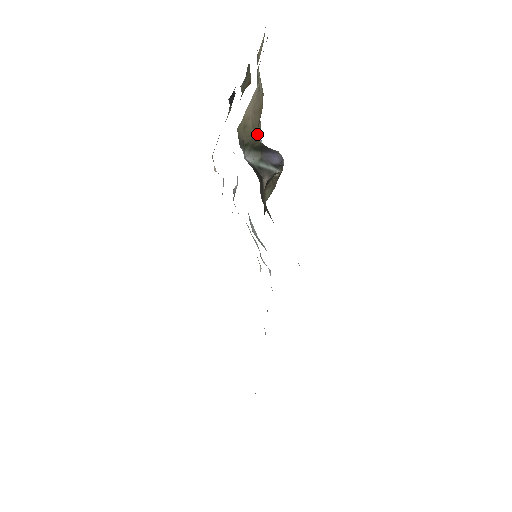
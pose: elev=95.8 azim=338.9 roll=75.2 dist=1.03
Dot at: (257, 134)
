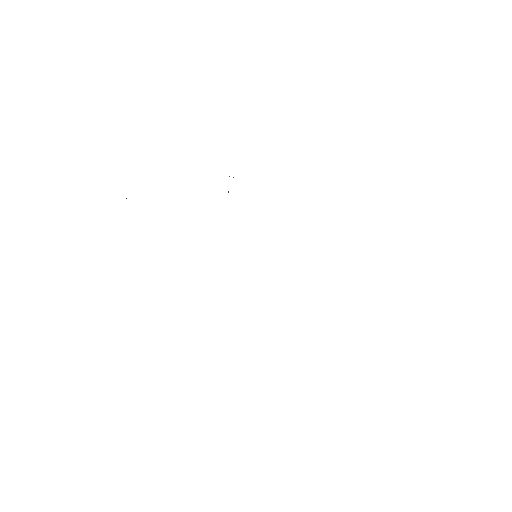
Dot at: occluded
